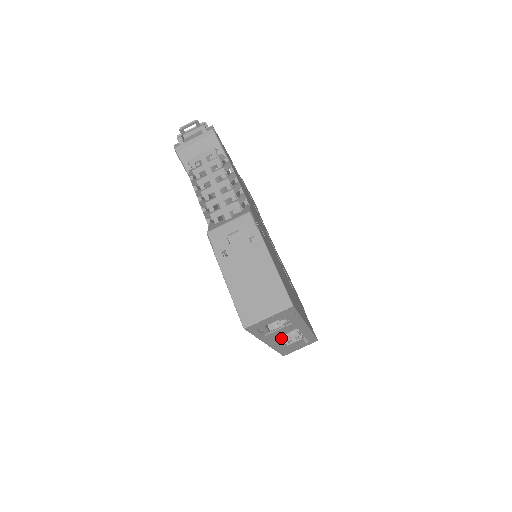
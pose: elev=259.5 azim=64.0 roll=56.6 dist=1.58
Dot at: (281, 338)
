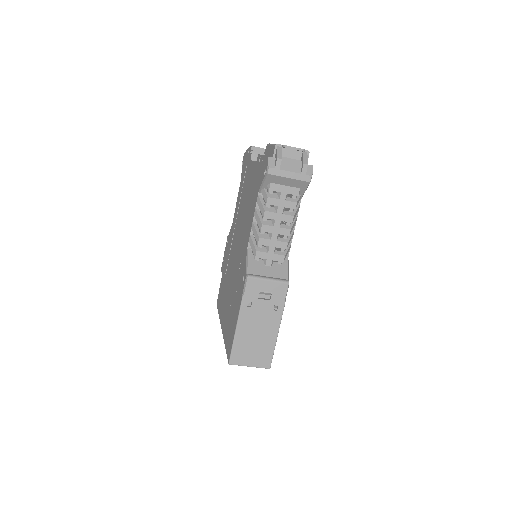
Dot at: occluded
